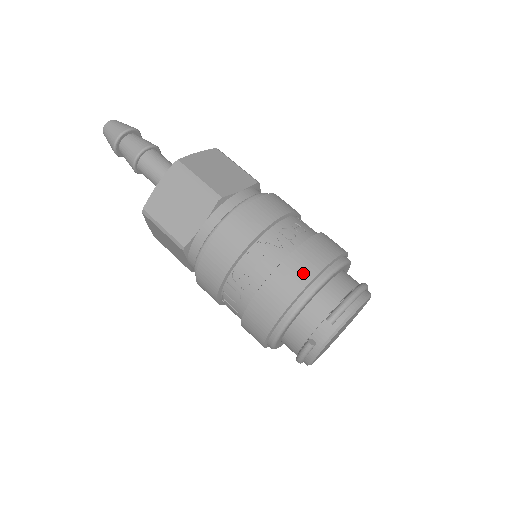
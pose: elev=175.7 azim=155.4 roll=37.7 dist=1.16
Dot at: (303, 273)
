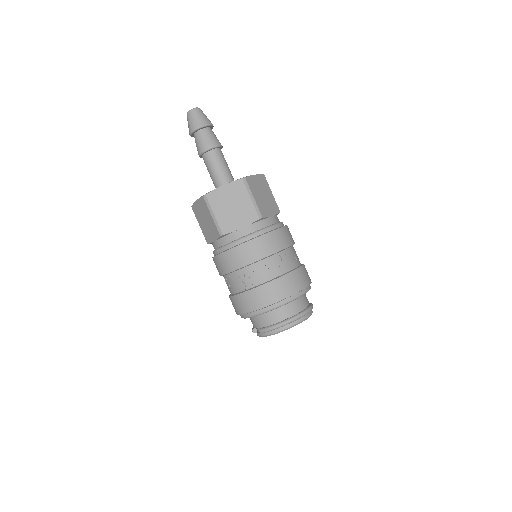
Dot at: (250, 305)
